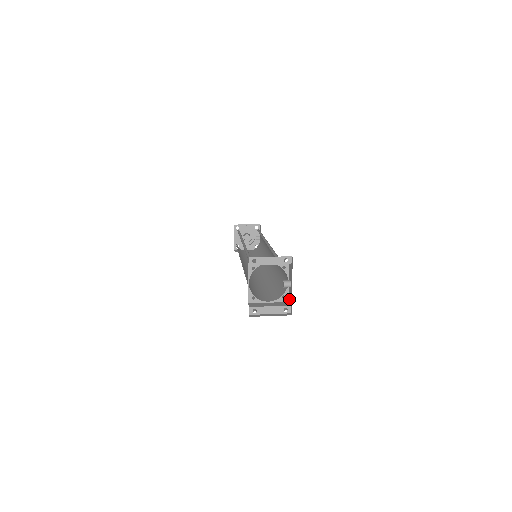
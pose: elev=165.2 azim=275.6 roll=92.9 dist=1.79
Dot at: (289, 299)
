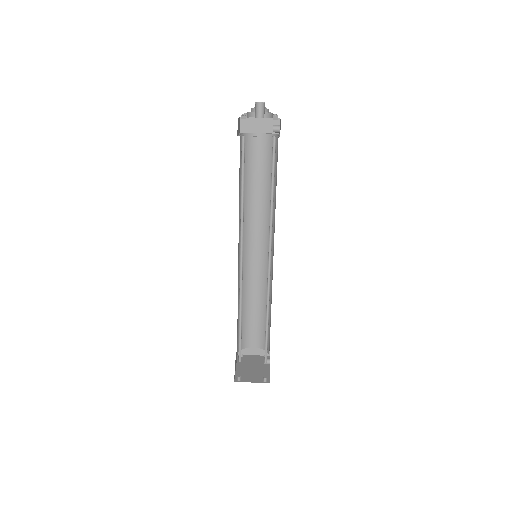
Dot at: occluded
